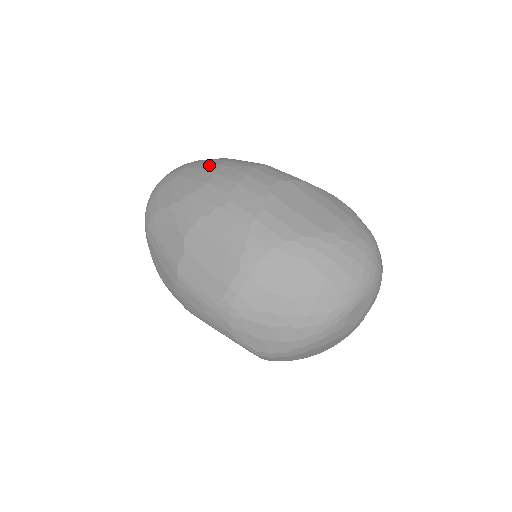
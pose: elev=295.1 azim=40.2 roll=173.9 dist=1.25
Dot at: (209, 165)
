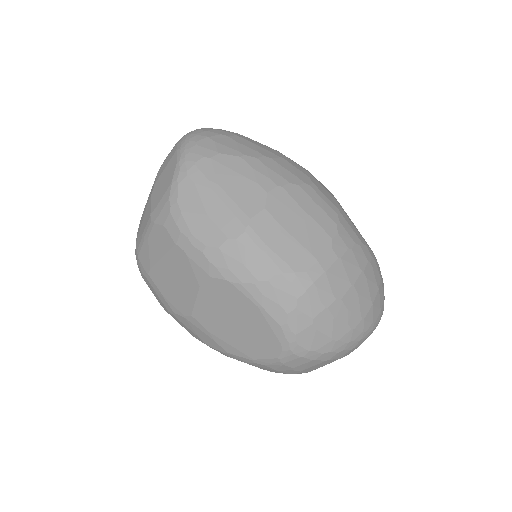
Dot at: occluded
